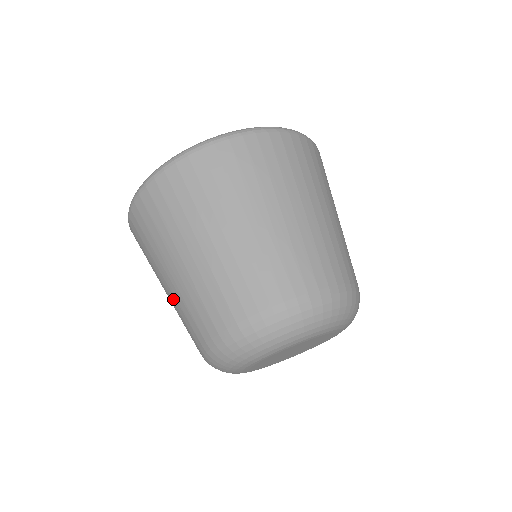
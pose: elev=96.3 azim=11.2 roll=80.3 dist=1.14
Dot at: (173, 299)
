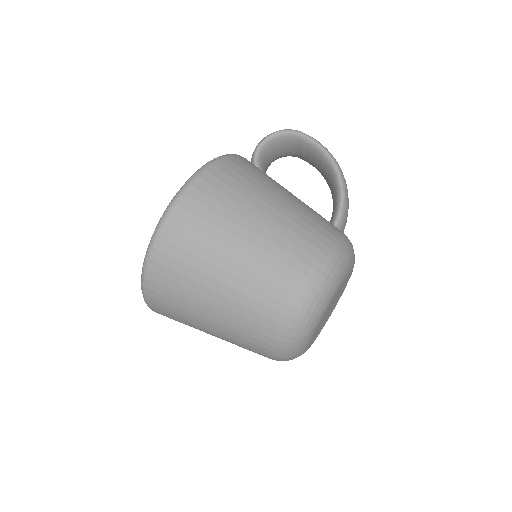
Dot at: occluded
